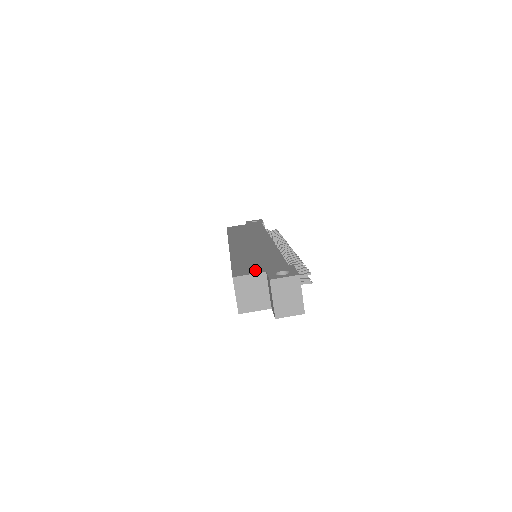
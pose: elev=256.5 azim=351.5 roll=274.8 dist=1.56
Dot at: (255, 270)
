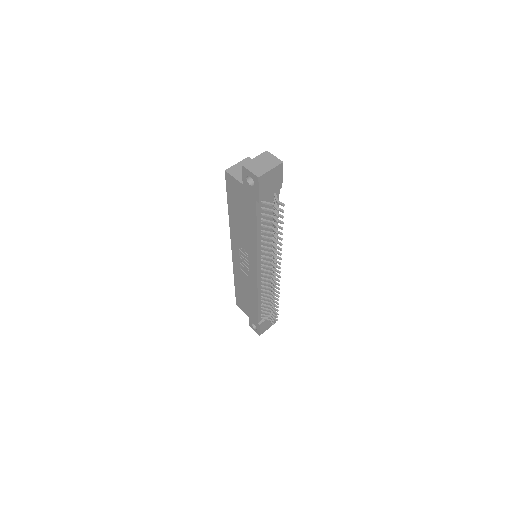
Dot at: occluded
